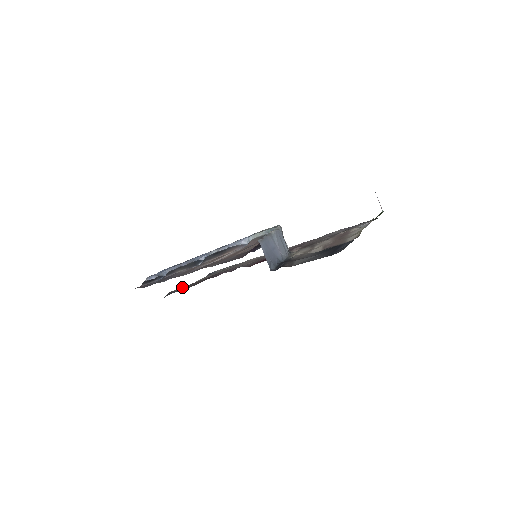
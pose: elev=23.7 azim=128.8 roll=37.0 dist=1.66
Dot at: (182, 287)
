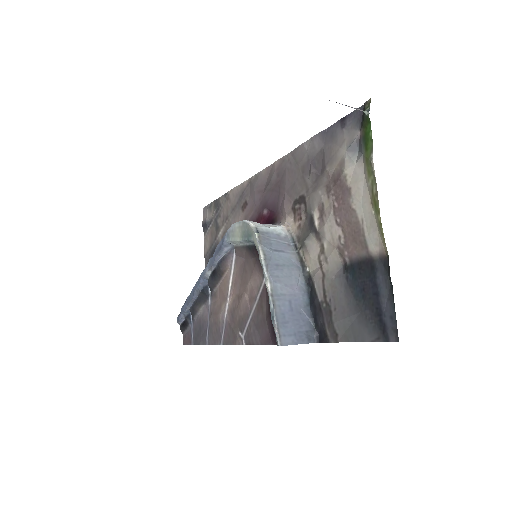
Dot at: occluded
